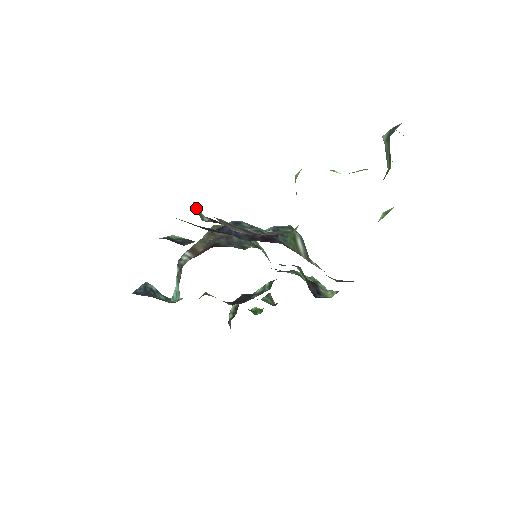
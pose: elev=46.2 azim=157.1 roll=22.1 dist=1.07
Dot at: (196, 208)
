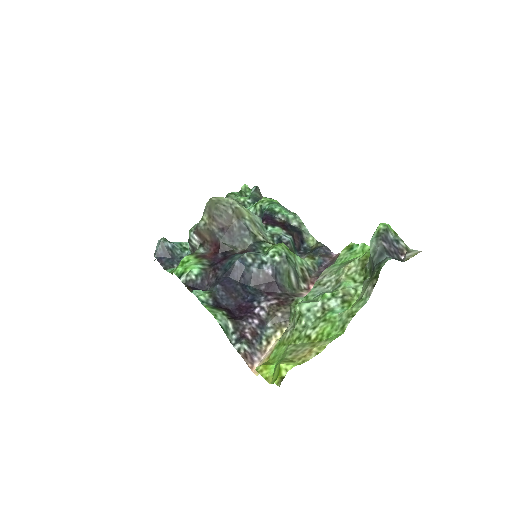
Dot at: (223, 329)
